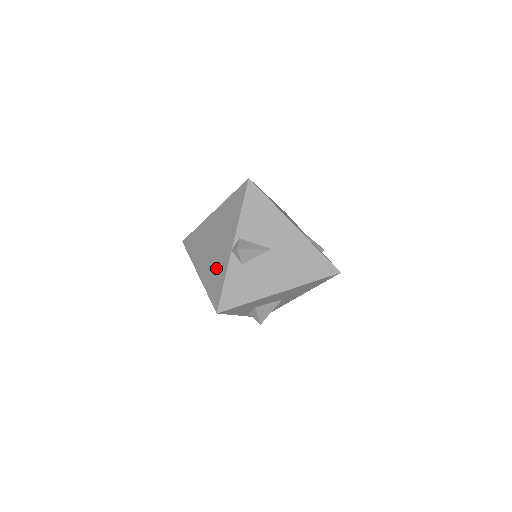
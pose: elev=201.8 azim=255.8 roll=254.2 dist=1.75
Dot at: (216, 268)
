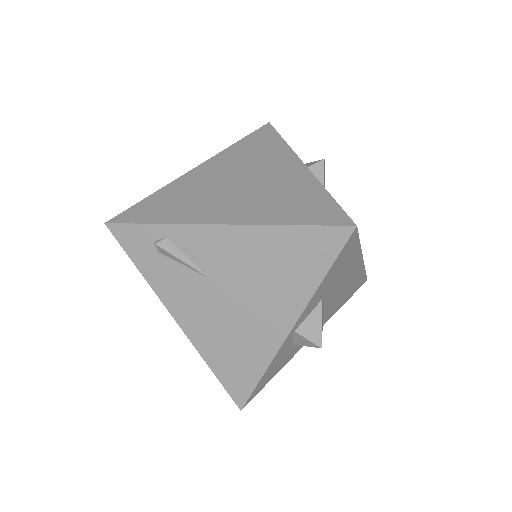
Dot at: (284, 194)
